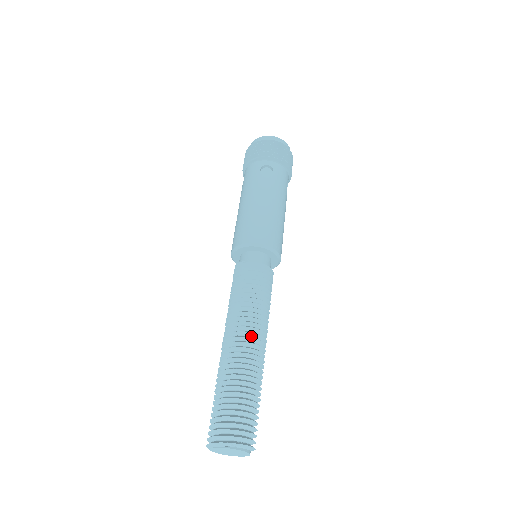
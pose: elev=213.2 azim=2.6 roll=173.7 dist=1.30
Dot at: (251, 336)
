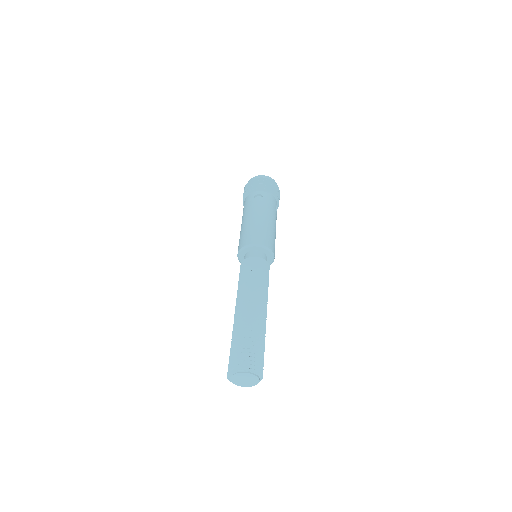
Dot at: (254, 303)
